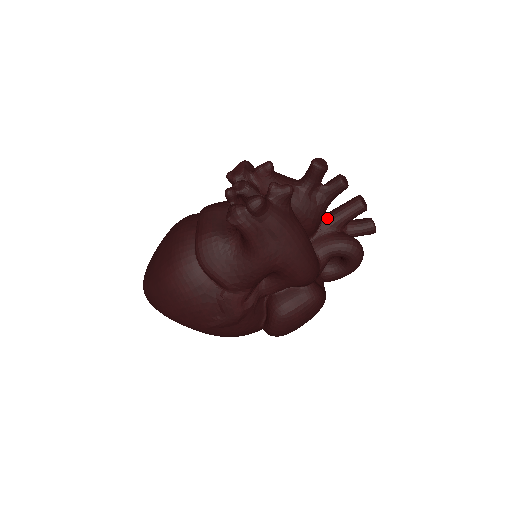
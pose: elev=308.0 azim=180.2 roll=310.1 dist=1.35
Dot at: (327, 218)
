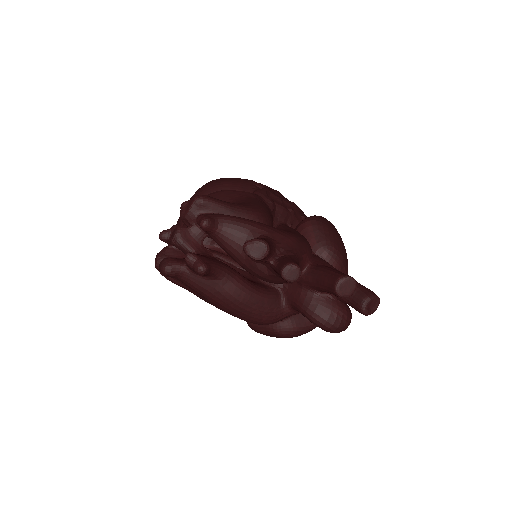
Dot at: (307, 275)
